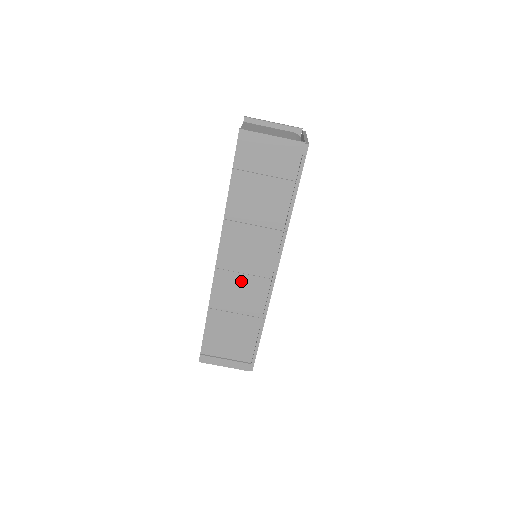
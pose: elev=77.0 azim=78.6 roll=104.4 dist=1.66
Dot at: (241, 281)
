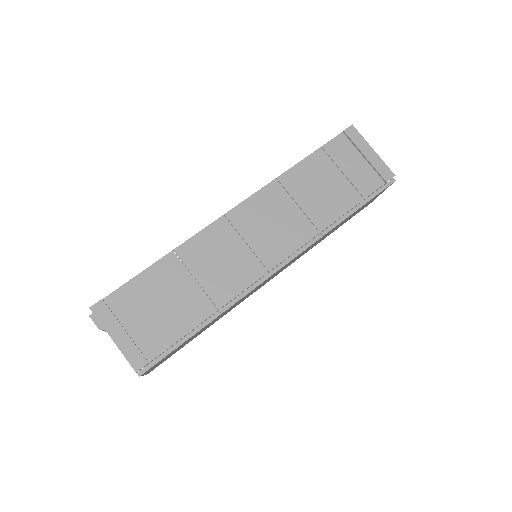
Dot at: (236, 249)
